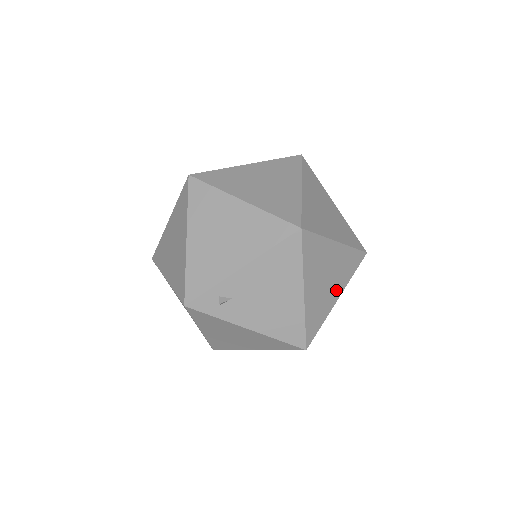
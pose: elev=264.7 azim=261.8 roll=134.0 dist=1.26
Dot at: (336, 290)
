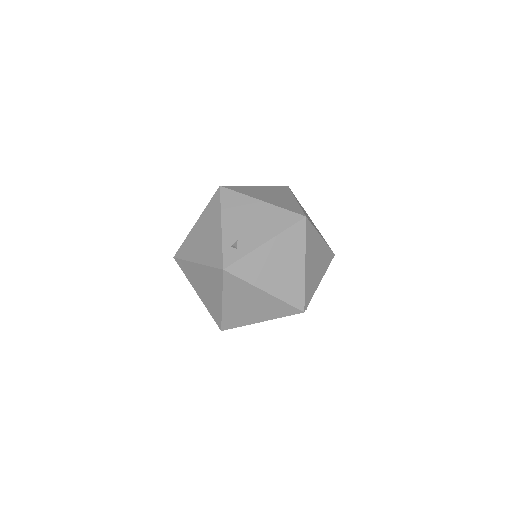
Dot at: (288, 198)
